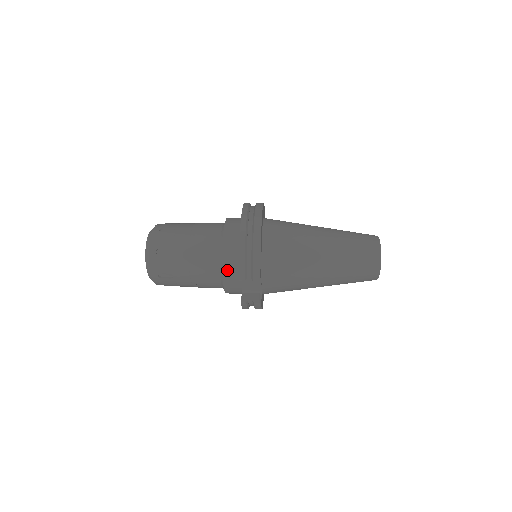
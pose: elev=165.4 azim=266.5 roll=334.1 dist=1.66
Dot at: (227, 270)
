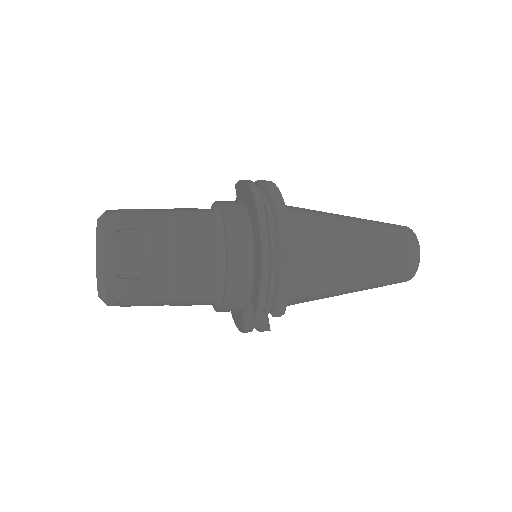
Dot at: (231, 297)
